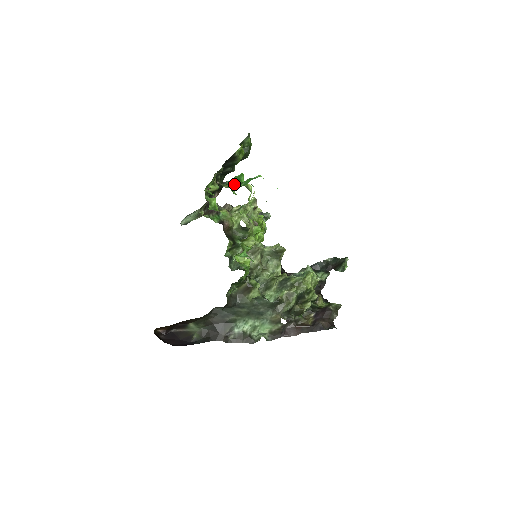
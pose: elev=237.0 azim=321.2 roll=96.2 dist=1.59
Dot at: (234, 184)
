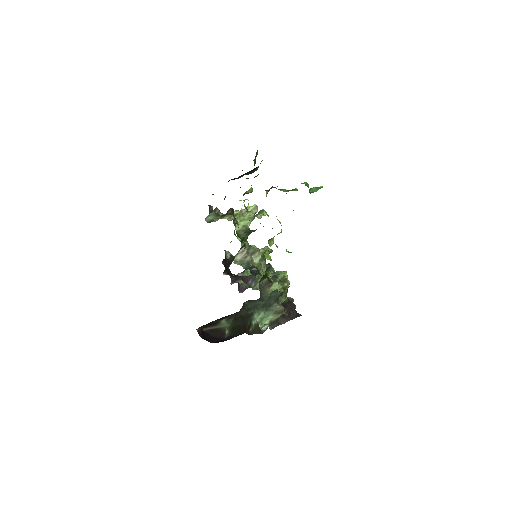
Dot at: occluded
